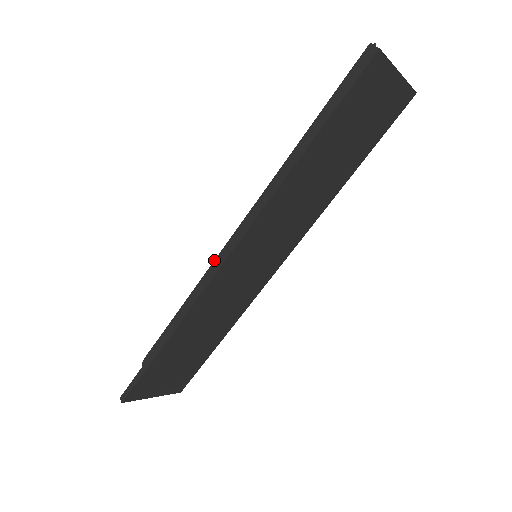
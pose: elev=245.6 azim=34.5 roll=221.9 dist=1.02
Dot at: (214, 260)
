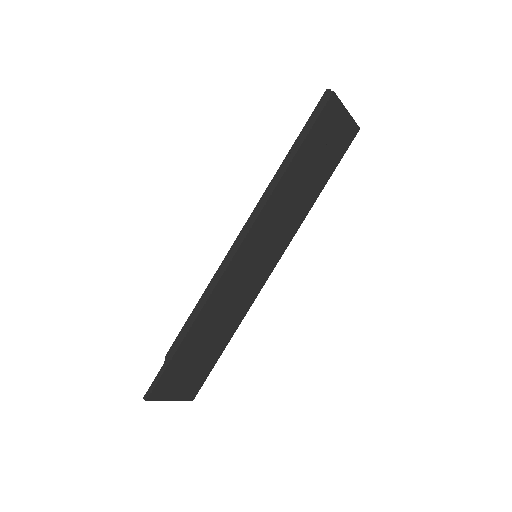
Dot at: (225, 256)
